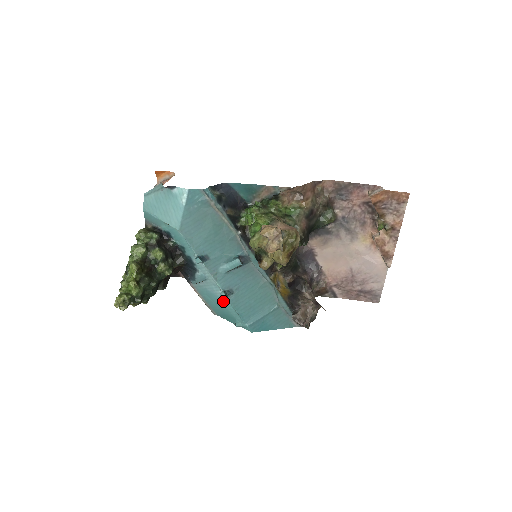
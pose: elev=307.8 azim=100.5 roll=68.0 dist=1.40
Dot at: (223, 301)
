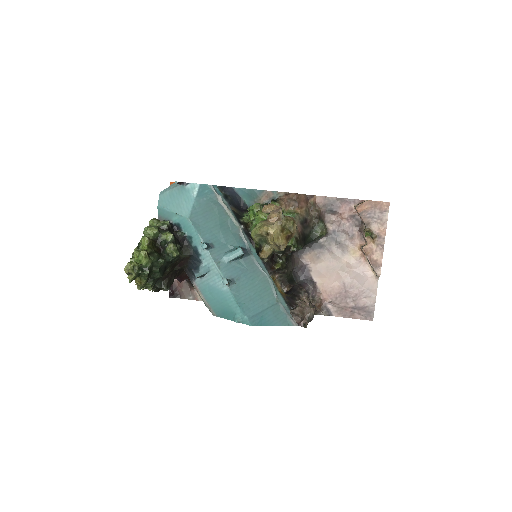
Dot at: (224, 293)
